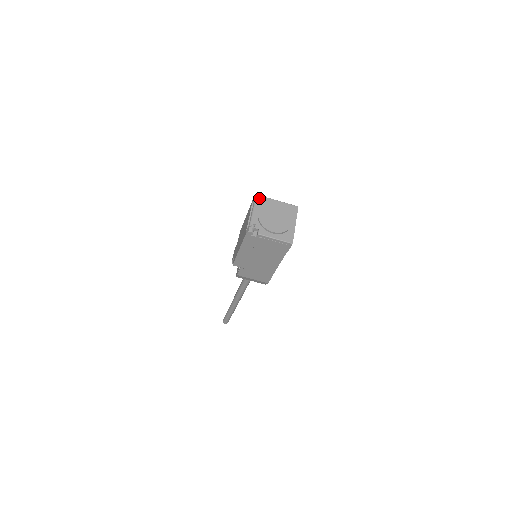
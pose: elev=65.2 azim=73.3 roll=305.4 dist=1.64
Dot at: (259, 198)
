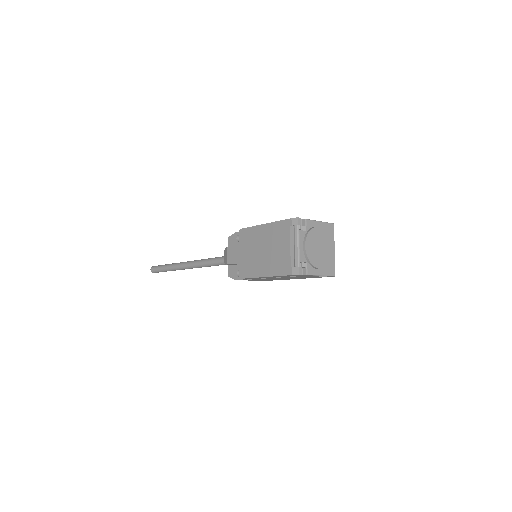
Dot at: occluded
